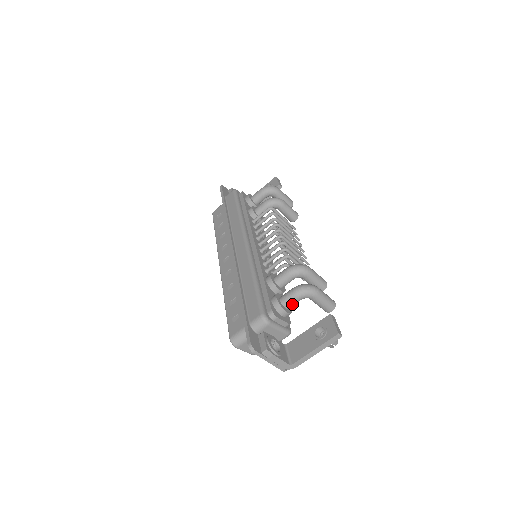
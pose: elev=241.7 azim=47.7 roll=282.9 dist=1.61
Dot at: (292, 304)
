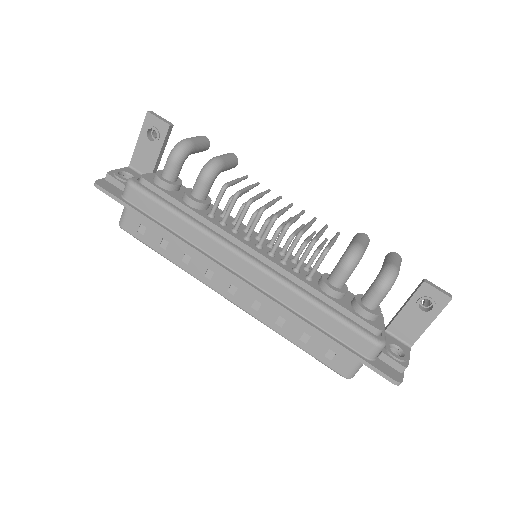
Dot at: (381, 301)
